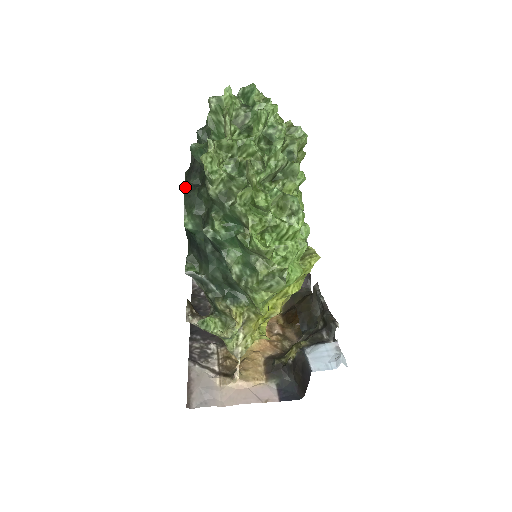
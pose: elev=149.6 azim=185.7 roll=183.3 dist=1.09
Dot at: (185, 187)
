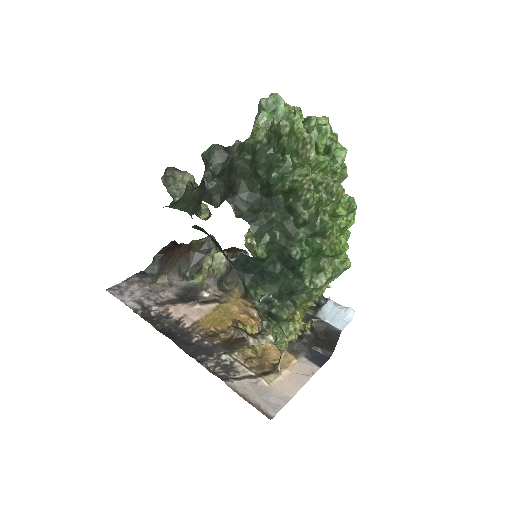
Dot at: (243, 217)
